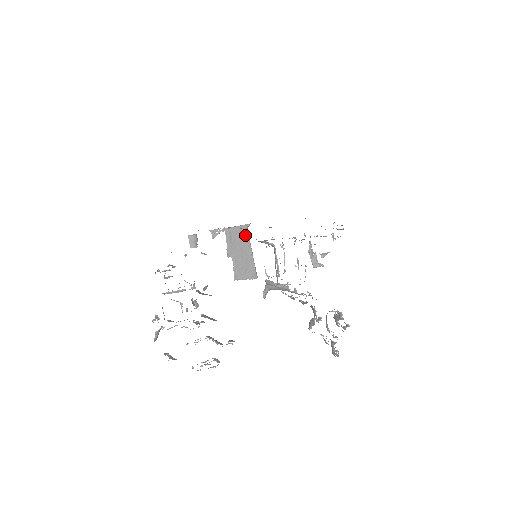
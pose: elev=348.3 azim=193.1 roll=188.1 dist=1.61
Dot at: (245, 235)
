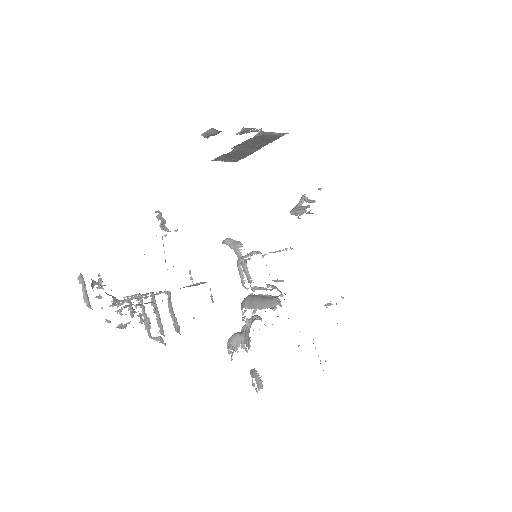
Dot at: (273, 139)
